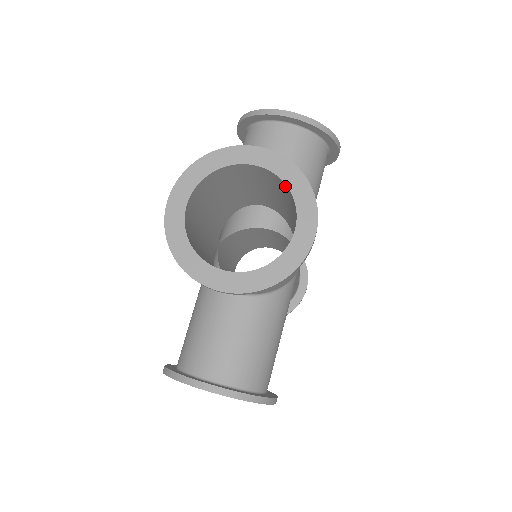
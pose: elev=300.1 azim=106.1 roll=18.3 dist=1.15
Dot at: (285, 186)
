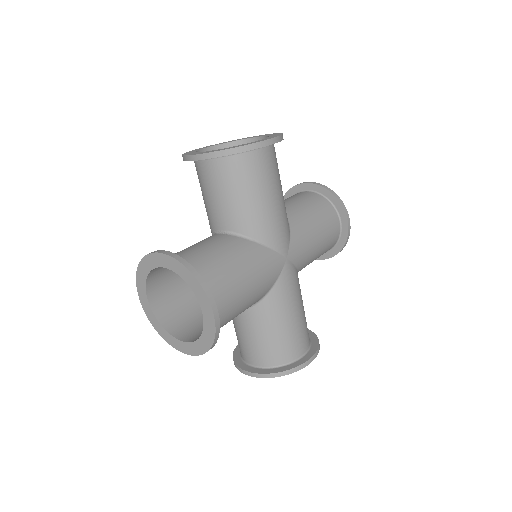
Dot at: occluded
